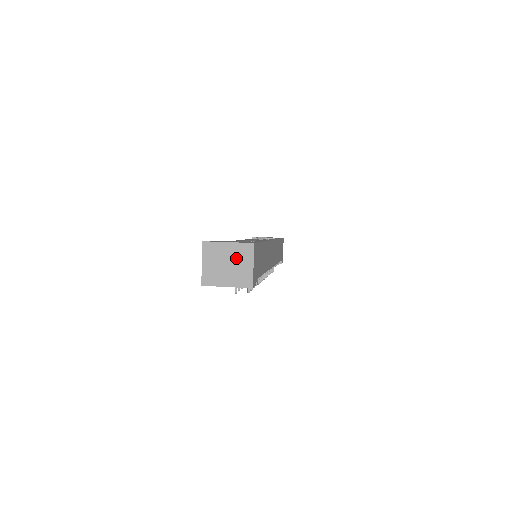
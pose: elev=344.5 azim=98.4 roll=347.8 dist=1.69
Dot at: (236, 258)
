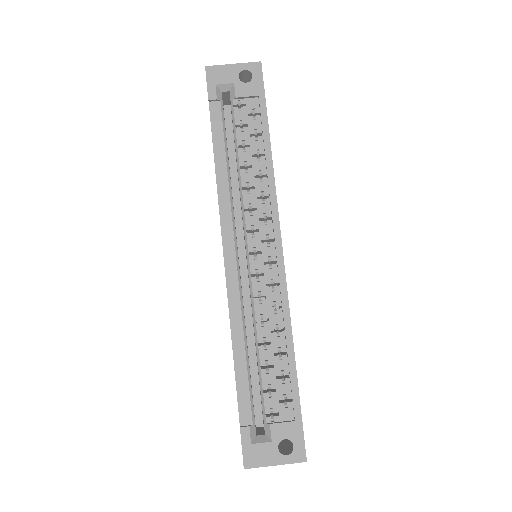
Dot at: occluded
